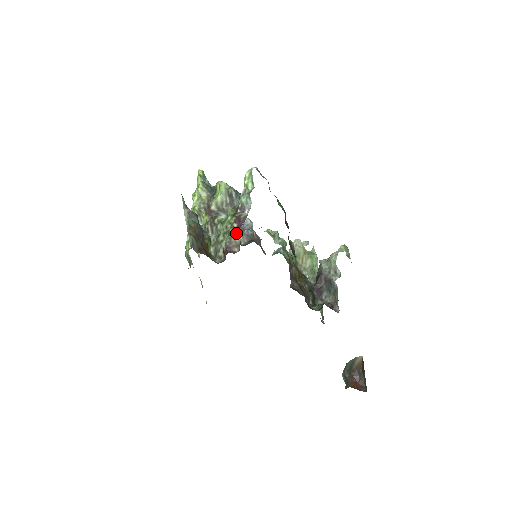
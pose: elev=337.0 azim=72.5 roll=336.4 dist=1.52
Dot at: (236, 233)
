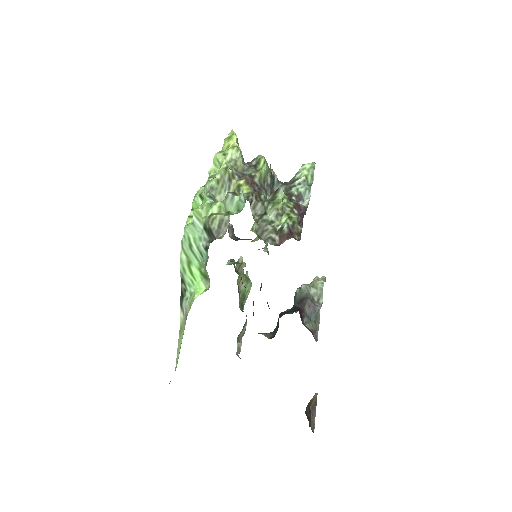
Dot at: (298, 220)
